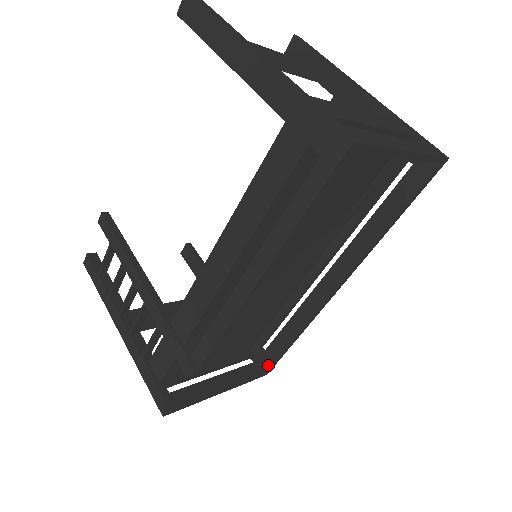
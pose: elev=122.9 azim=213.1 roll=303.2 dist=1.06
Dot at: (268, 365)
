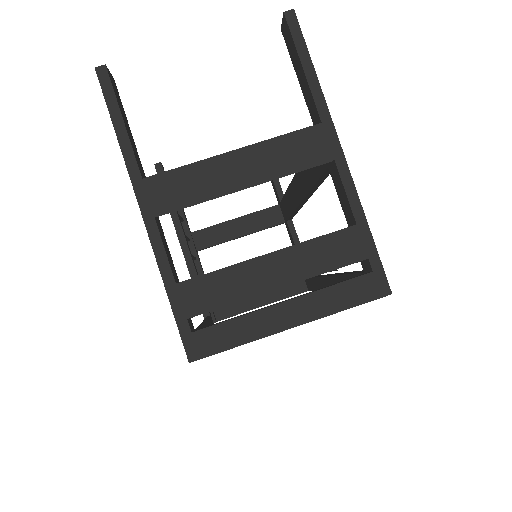
Dot at: (309, 288)
